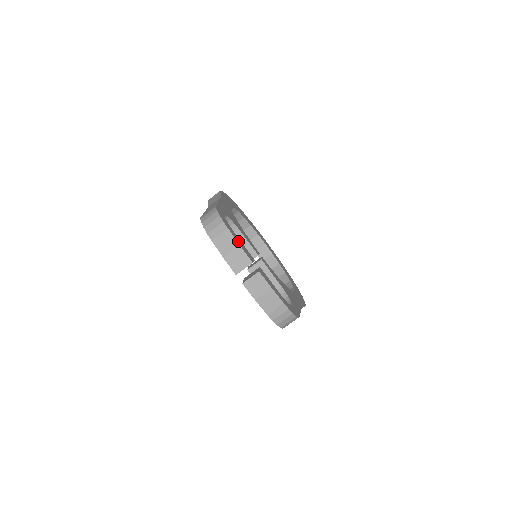
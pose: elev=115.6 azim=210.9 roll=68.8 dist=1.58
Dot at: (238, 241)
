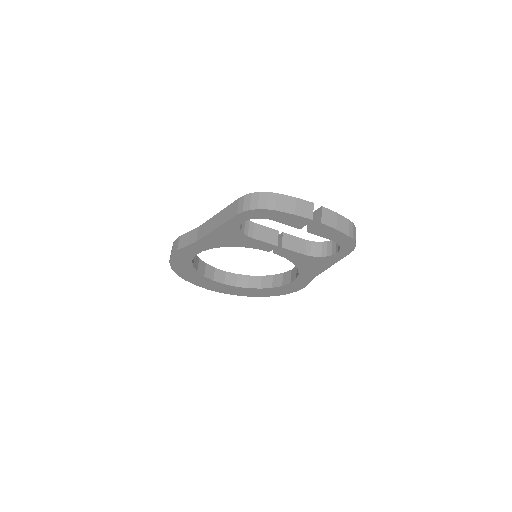
Dot at: occluded
